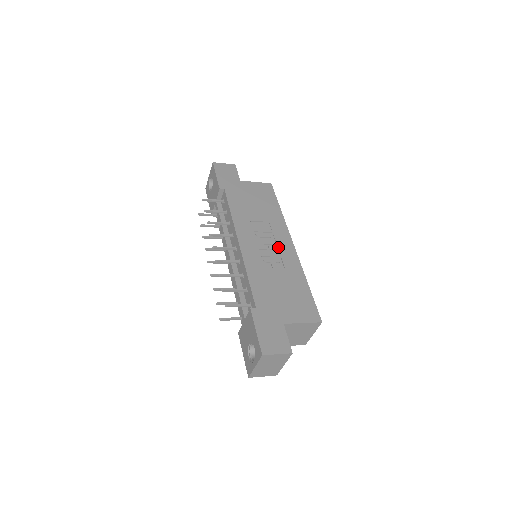
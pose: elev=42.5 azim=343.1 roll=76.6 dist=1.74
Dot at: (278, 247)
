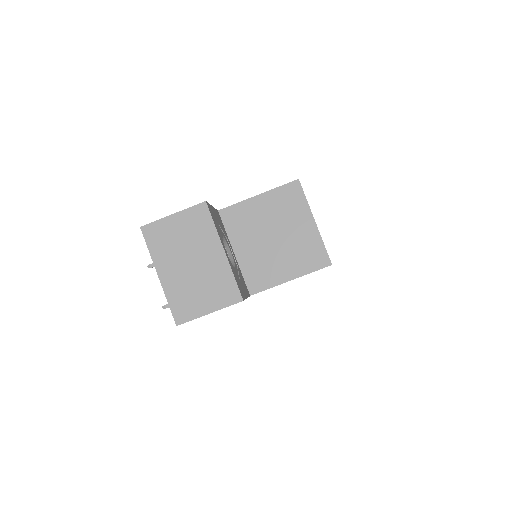
Dot at: occluded
